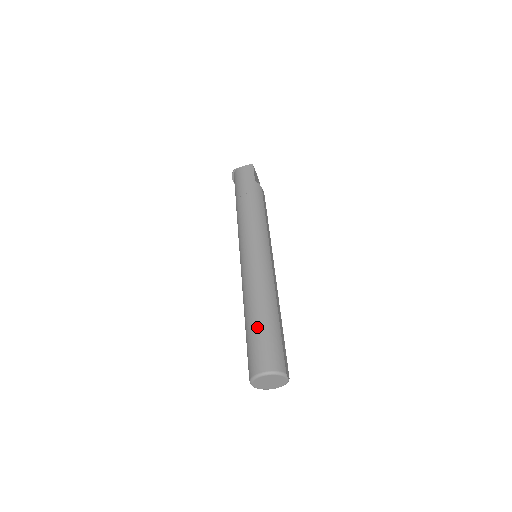
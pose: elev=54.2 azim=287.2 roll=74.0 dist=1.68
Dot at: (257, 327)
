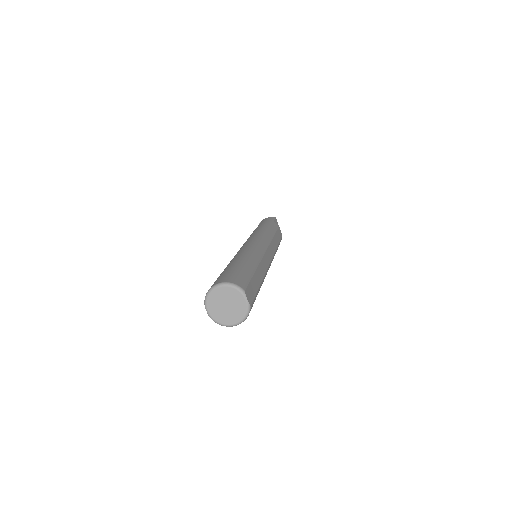
Dot at: (228, 267)
